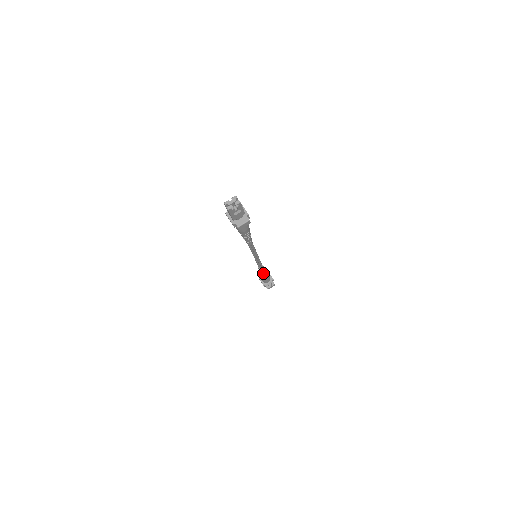
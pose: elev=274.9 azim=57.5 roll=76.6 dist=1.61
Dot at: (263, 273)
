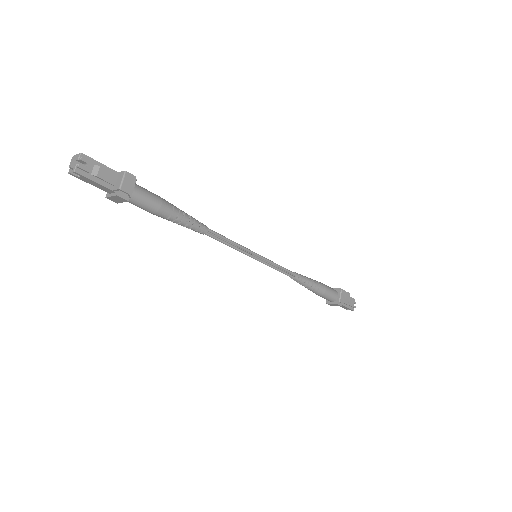
Dot at: (308, 283)
